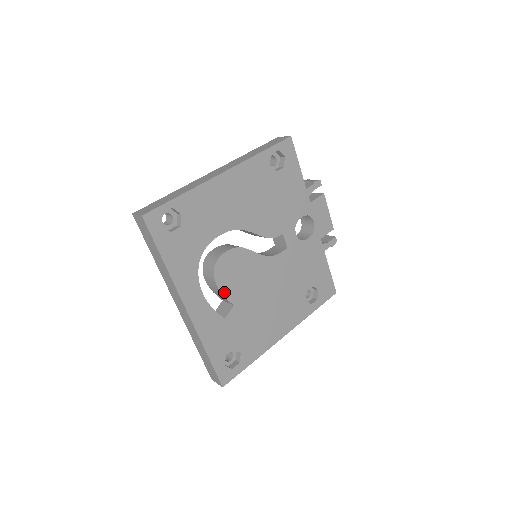
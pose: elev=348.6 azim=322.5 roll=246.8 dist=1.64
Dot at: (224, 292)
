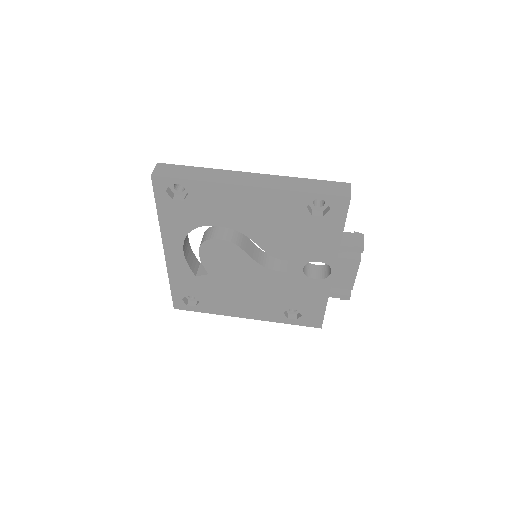
Dot at: (204, 262)
